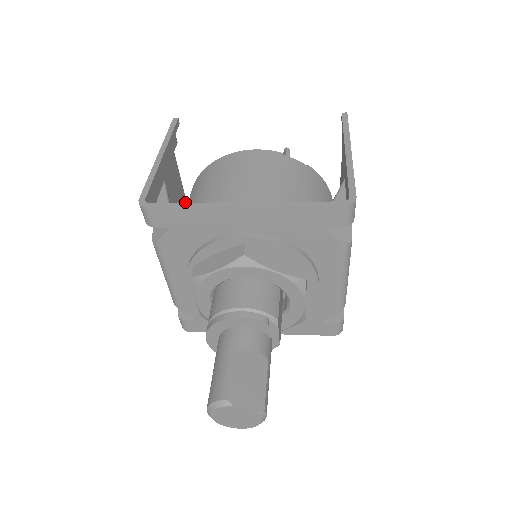
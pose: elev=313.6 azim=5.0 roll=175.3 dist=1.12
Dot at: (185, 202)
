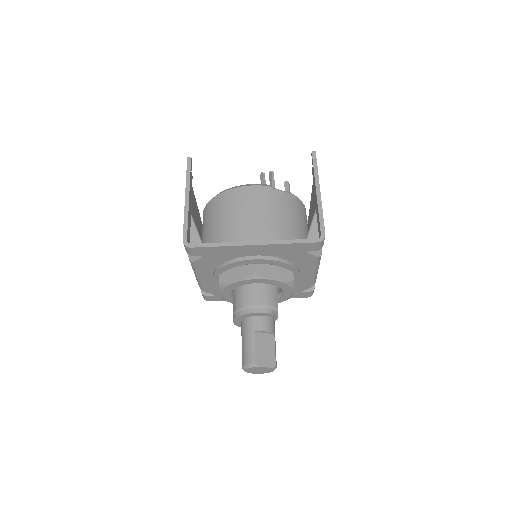
Dot at: (198, 213)
